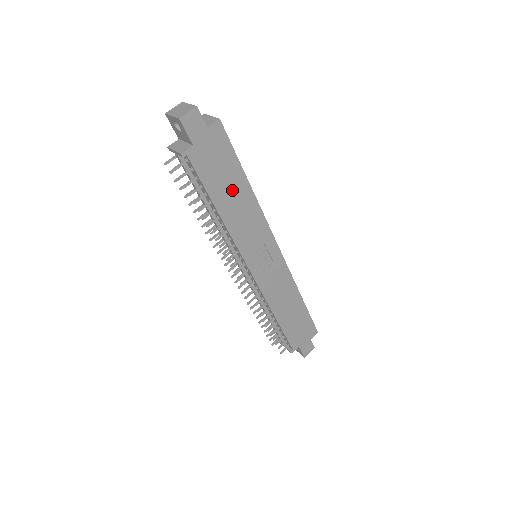
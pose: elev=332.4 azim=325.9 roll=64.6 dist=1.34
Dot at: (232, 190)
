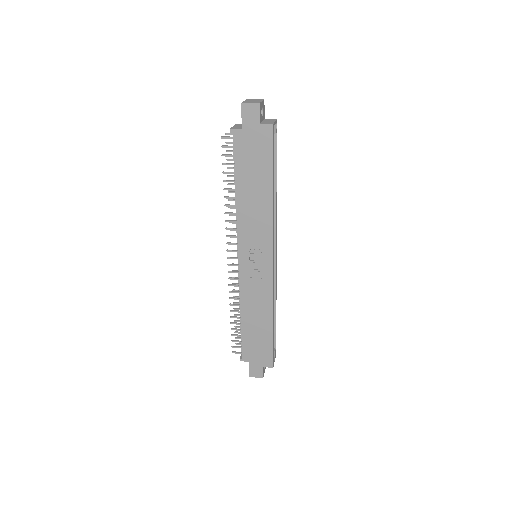
Dot at: (256, 184)
